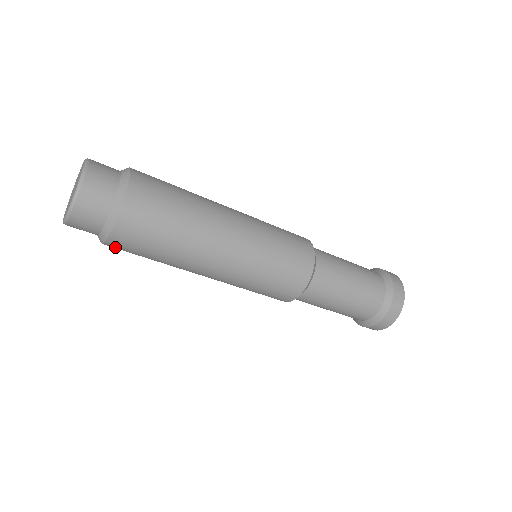
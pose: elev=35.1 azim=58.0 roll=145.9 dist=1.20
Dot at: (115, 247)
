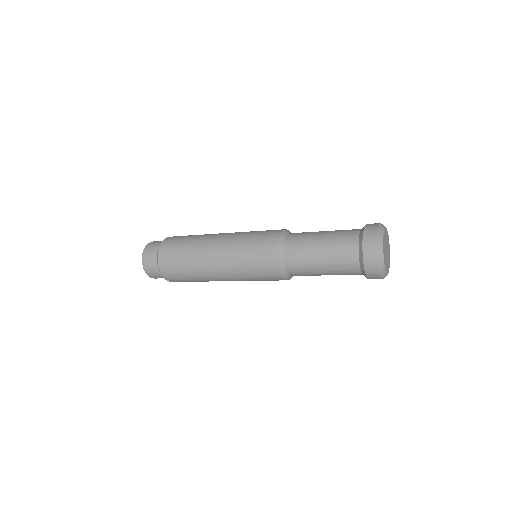
Dot at: (173, 280)
